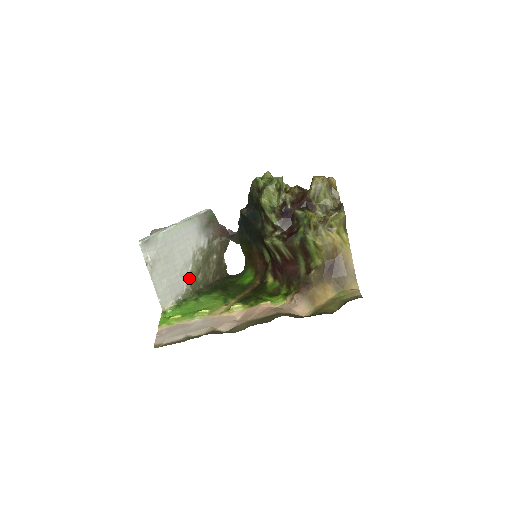
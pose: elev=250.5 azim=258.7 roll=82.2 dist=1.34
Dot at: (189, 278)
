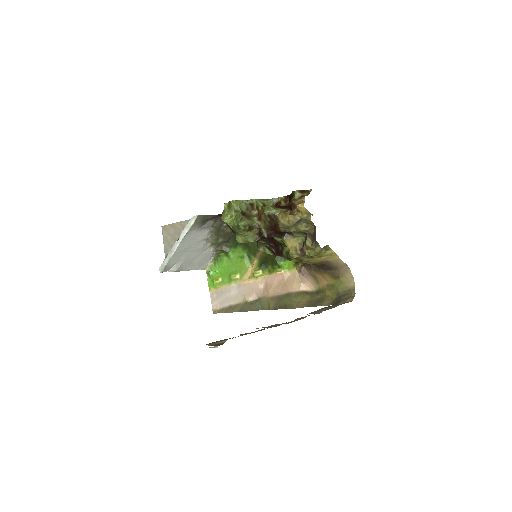
Dot at: (213, 246)
